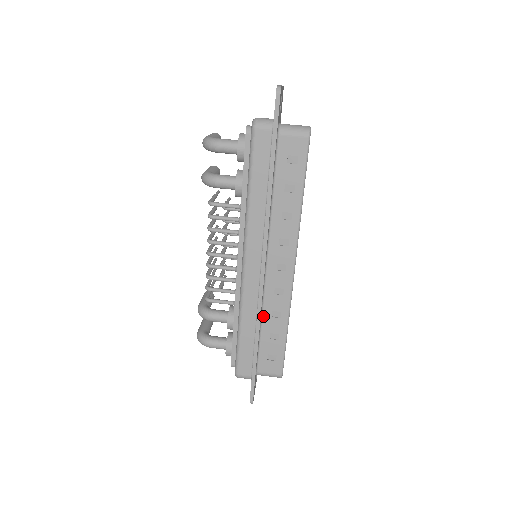
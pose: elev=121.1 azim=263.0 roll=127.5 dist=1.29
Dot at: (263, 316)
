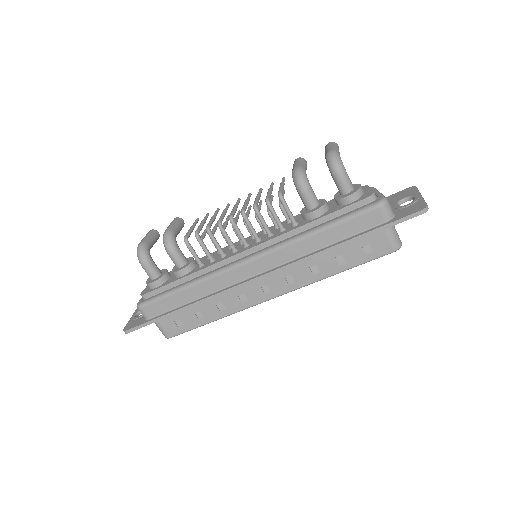
Dot at: occluded
